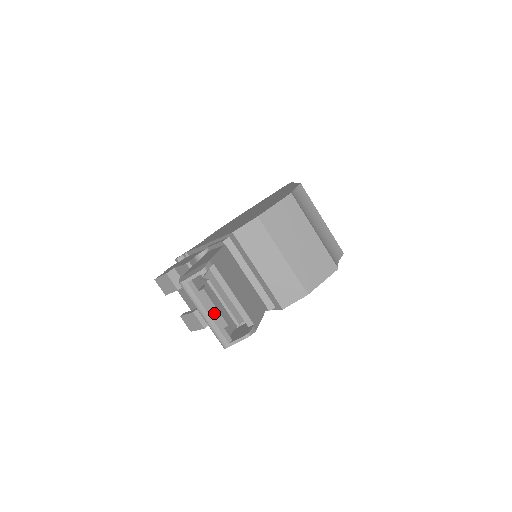
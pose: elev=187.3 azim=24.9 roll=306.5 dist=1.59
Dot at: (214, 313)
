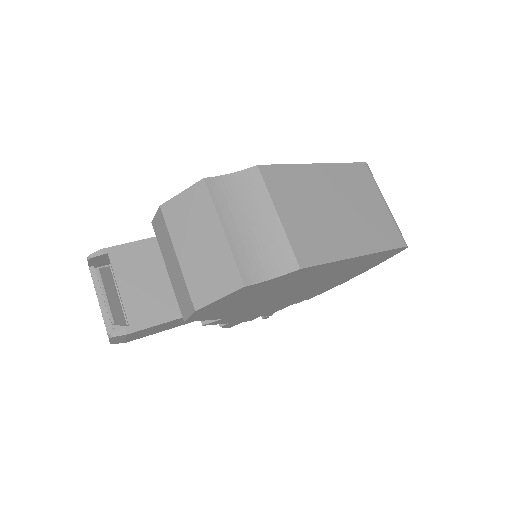
Dot at: (106, 304)
